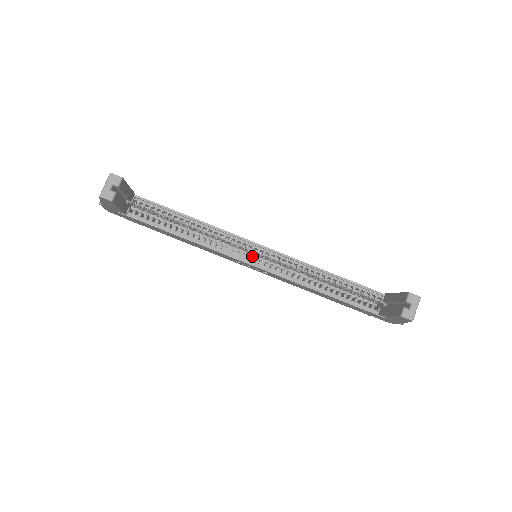
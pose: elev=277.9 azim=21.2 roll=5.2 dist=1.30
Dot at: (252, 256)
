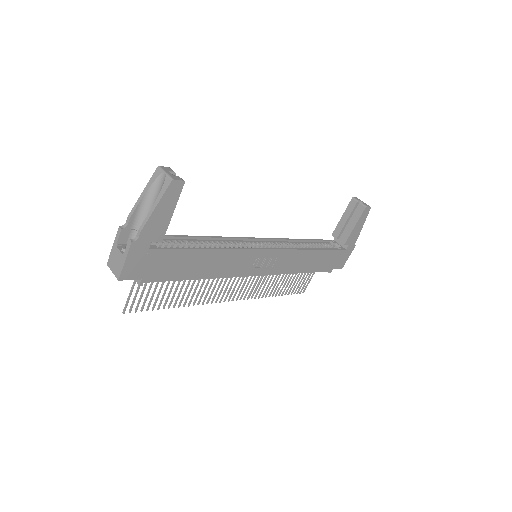
Dot at: occluded
